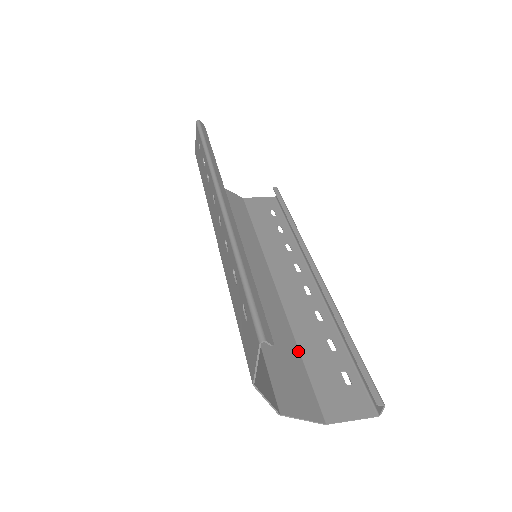
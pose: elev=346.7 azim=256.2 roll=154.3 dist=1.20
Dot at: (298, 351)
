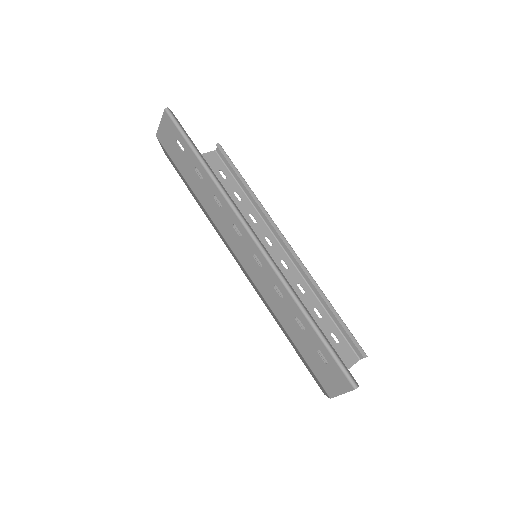
Dot at: occluded
